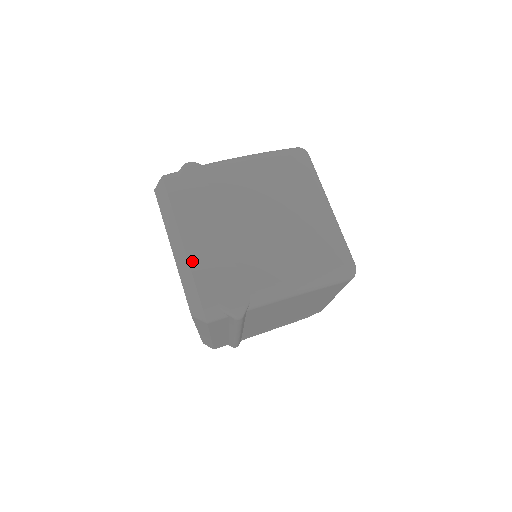
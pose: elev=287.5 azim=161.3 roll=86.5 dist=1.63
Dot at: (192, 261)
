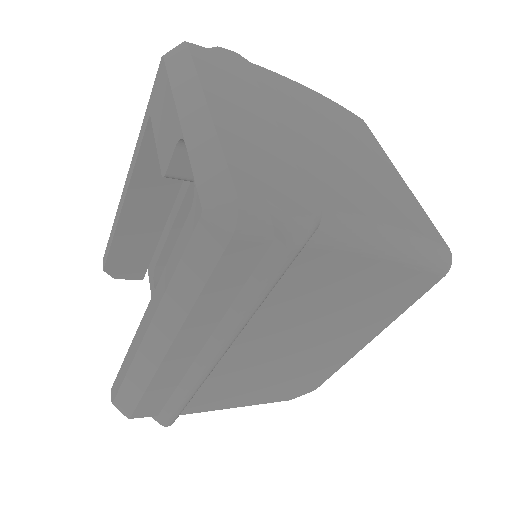
Dot at: (222, 131)
